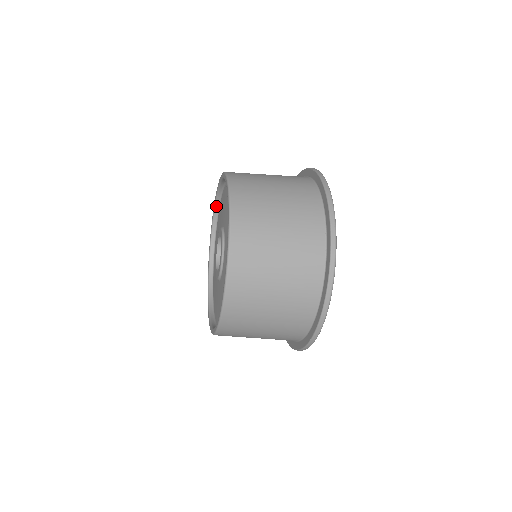
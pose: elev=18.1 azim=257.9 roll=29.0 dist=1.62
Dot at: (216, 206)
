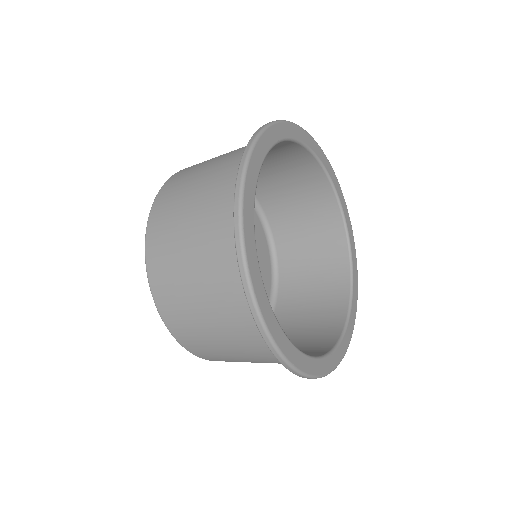
Dot at: occluded
